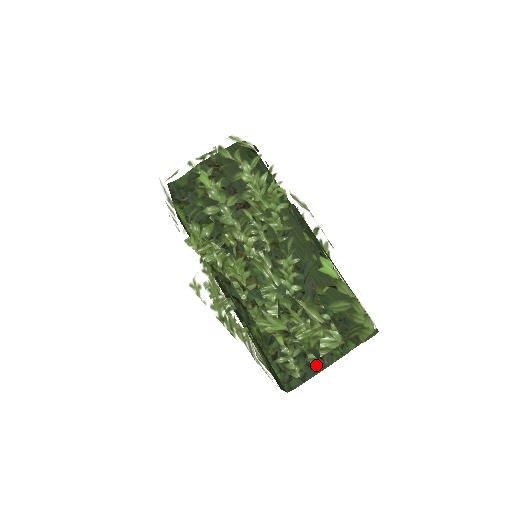
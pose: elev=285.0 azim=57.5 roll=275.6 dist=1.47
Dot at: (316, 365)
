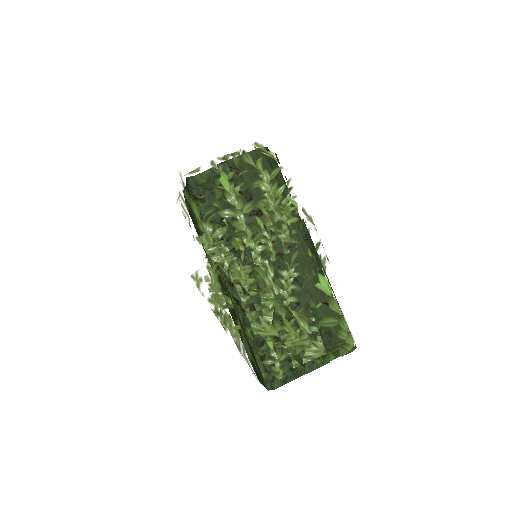
Dot at: (298, 370)
